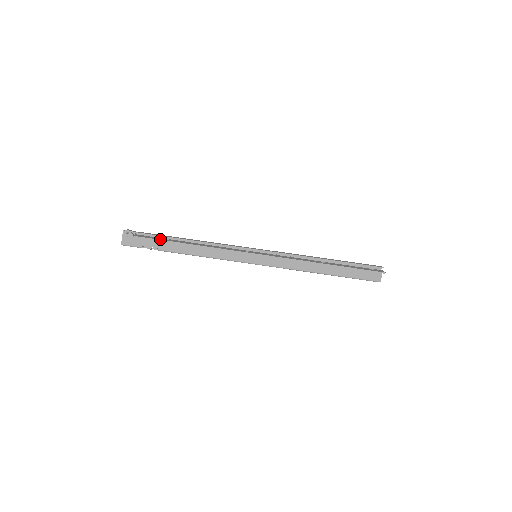
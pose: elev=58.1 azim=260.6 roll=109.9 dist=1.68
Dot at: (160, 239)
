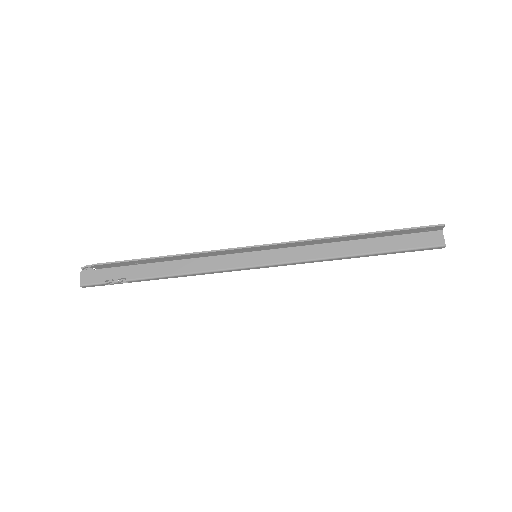
Dot at: (125, 260)
